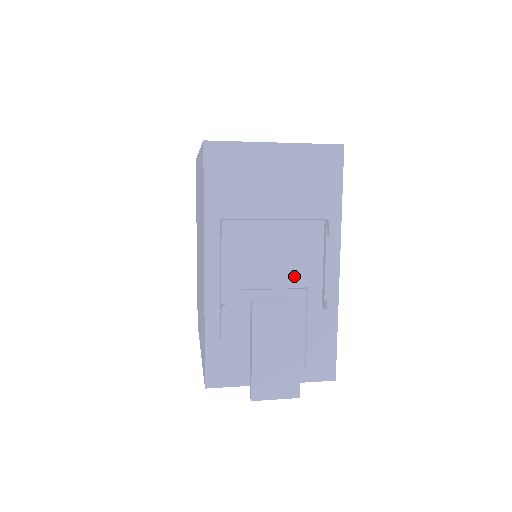
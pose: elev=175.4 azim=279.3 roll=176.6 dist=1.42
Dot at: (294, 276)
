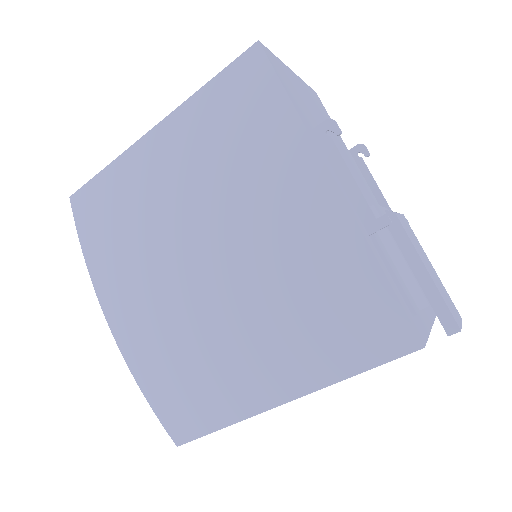
Dot at: (371, 200)
